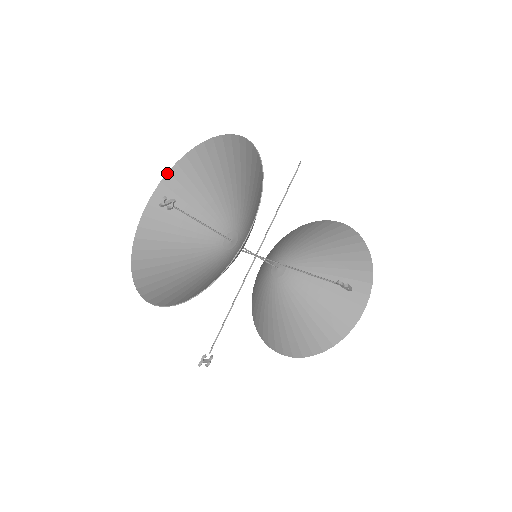
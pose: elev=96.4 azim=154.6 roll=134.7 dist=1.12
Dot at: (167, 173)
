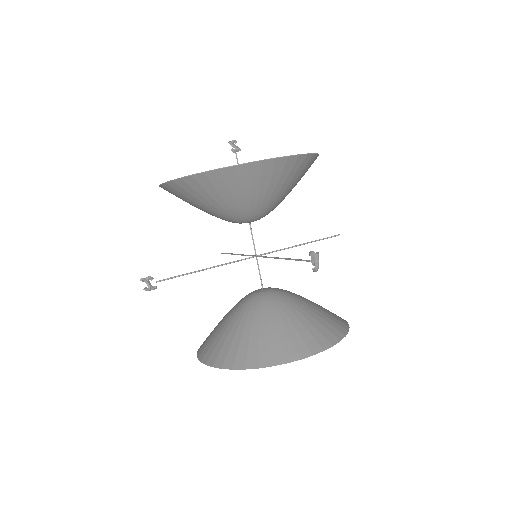
Dot at: occluded
